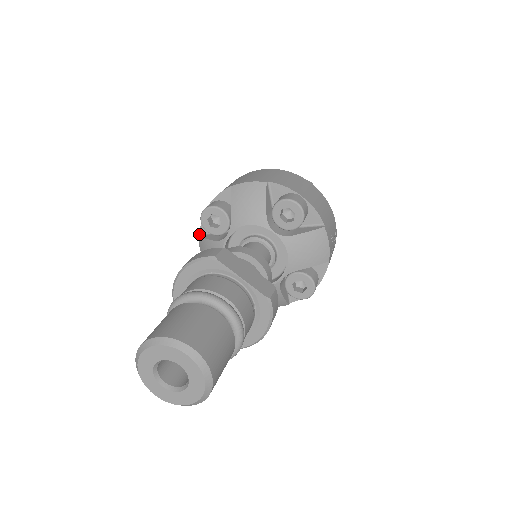
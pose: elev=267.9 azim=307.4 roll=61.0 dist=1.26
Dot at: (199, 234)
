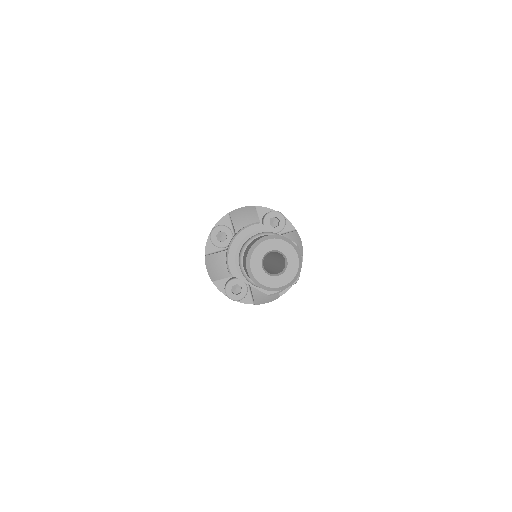
Dot at: occluded
